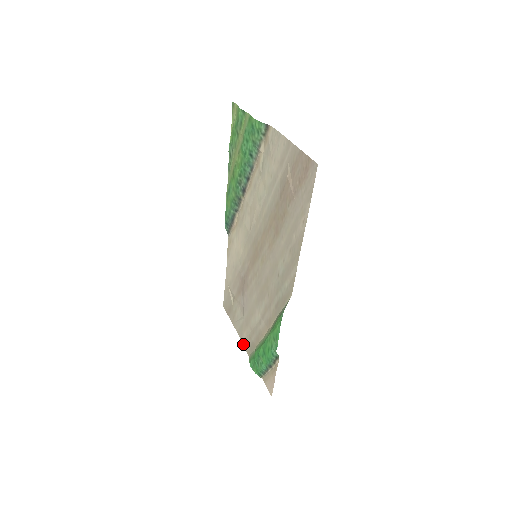
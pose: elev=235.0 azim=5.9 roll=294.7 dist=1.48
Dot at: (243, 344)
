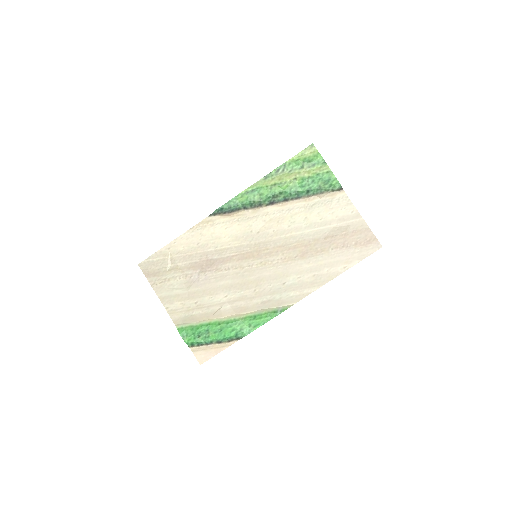
Dot at: (168, 311)
